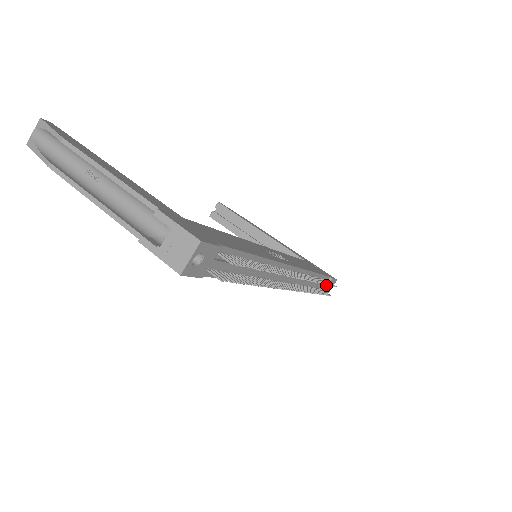
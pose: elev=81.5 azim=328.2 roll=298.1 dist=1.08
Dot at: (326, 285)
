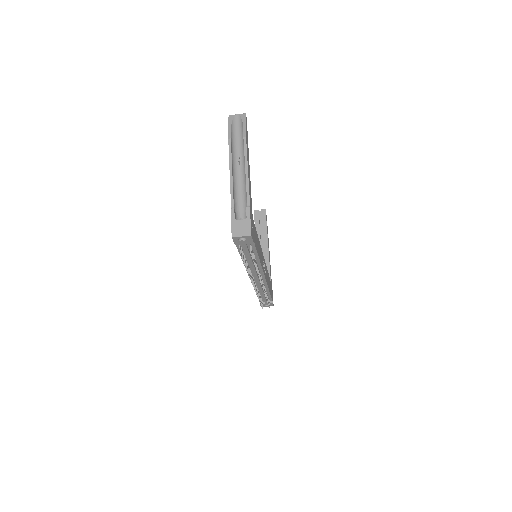
Dot at: (267, 302)
